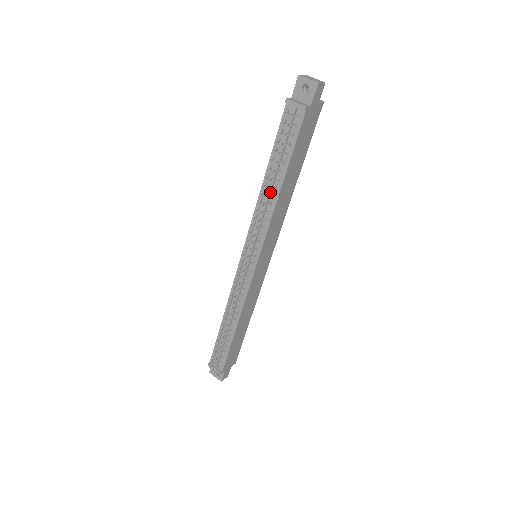
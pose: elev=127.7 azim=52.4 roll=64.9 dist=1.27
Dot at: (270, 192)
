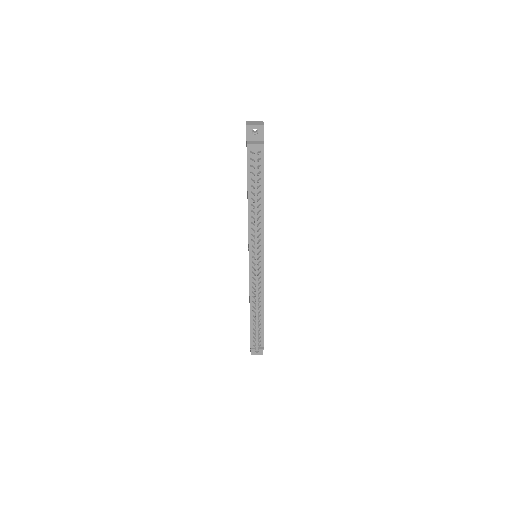
Dot at: (257, 209)
